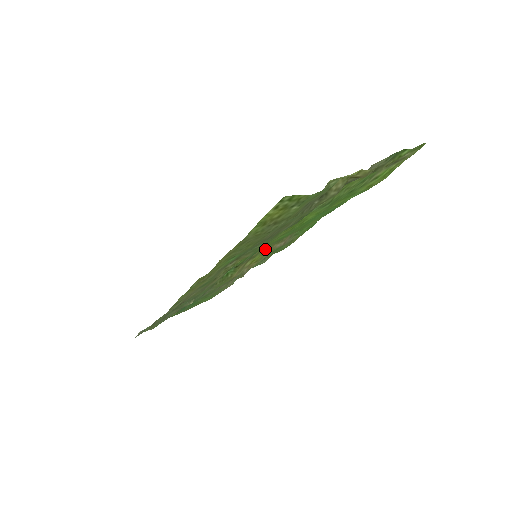
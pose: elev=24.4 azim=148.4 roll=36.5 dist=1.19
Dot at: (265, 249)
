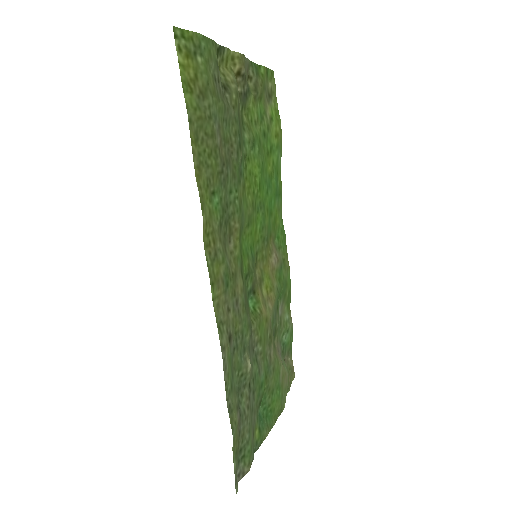
Dot at: (265, 268)
